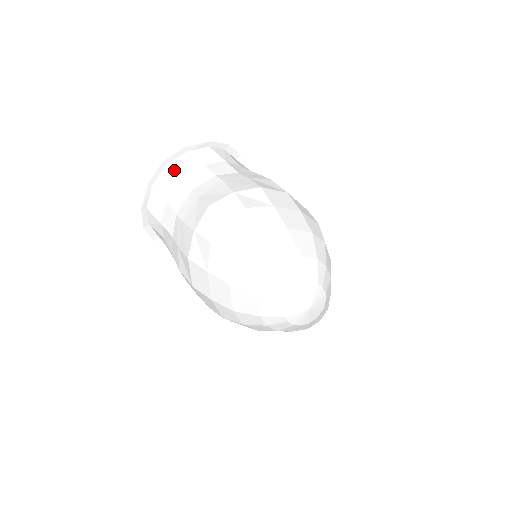
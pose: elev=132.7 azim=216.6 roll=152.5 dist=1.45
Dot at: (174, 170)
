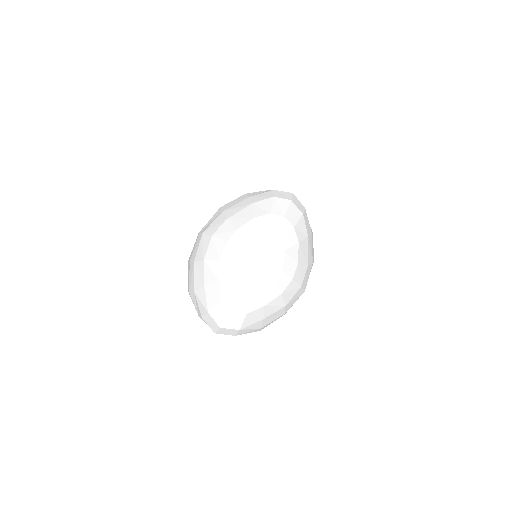
Dot at: occluded
